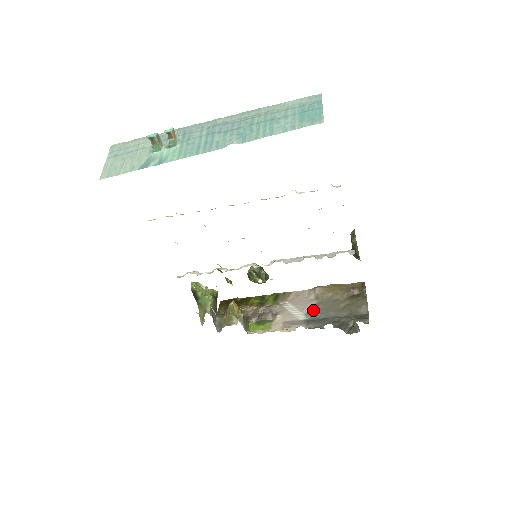
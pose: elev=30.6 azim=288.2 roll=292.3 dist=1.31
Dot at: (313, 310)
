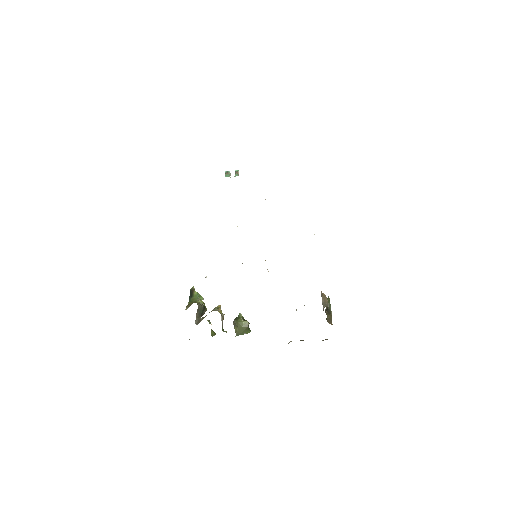
Dot at: occluded
